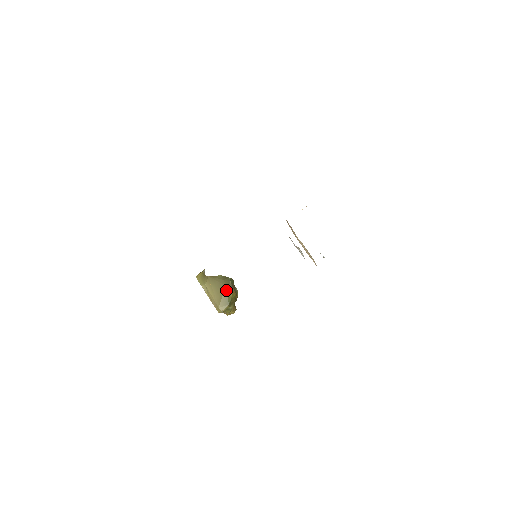
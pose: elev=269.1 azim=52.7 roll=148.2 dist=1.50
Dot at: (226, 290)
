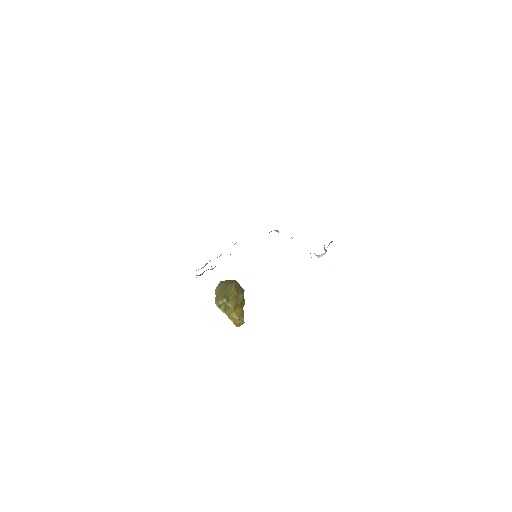
Dot at: (228, 287)
